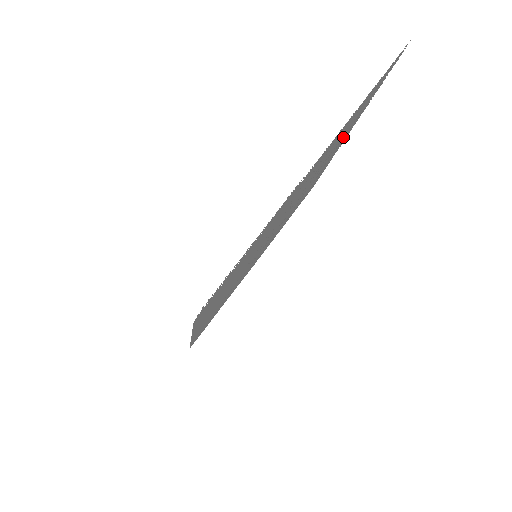
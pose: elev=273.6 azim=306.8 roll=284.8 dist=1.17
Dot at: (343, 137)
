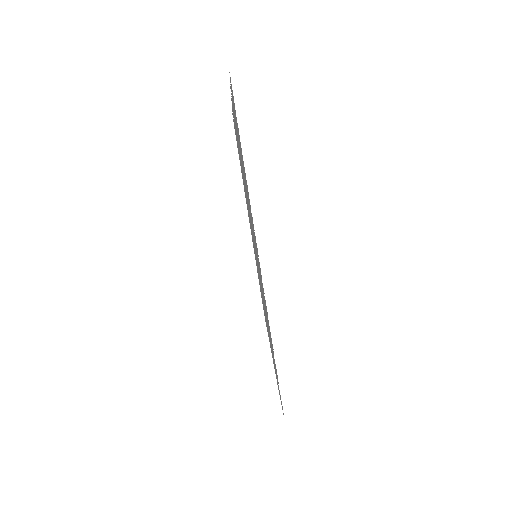
Dot at: occluded
